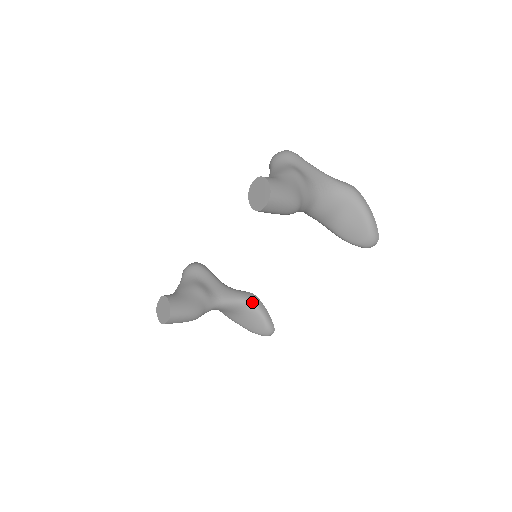
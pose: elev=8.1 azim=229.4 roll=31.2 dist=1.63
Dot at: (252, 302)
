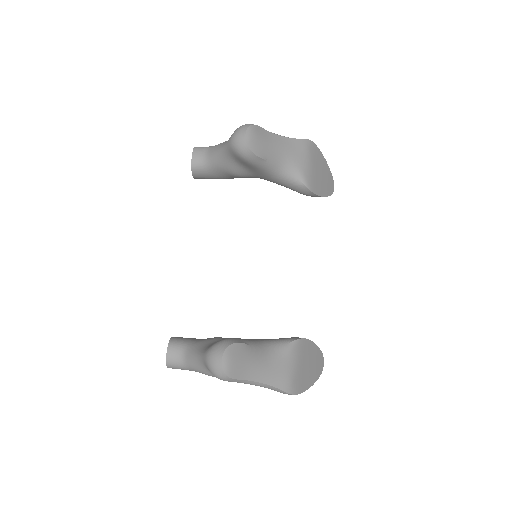
Dot at: occluded
